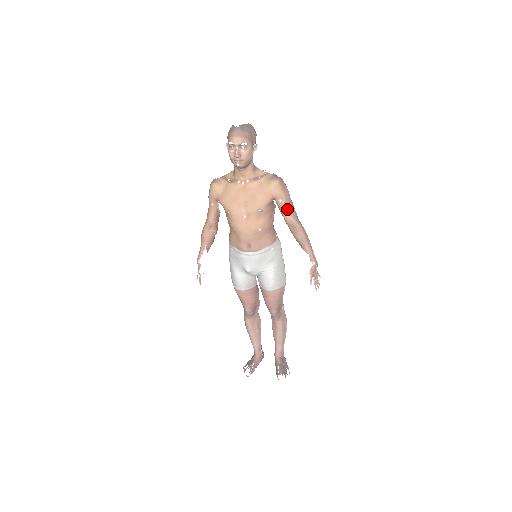
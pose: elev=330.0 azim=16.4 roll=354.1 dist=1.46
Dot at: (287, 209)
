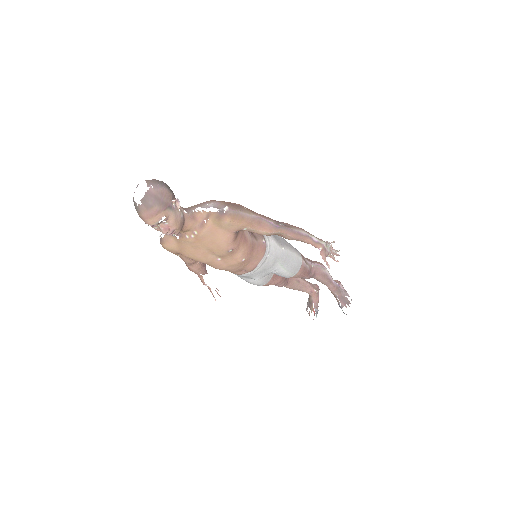
Dot at: (258, 229)
